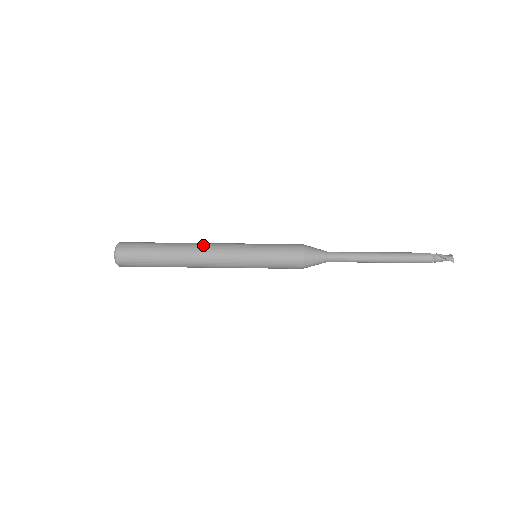
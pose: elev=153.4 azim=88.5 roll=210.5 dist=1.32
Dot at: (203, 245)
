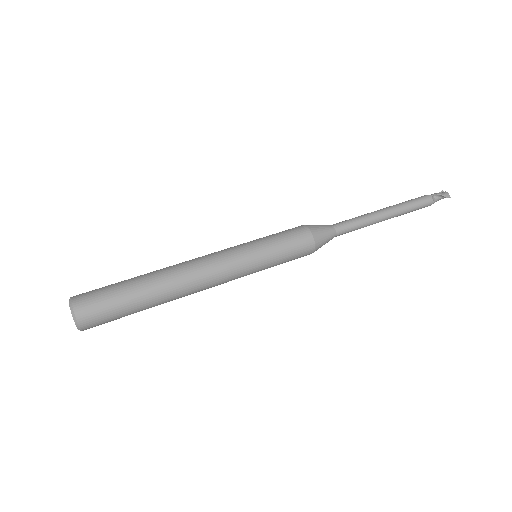
Dot at: (191, 263)
